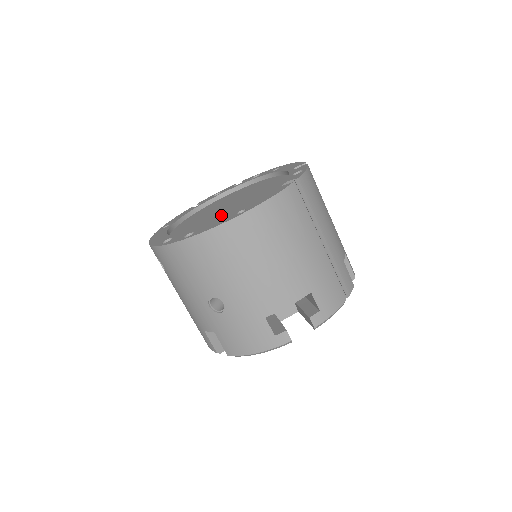
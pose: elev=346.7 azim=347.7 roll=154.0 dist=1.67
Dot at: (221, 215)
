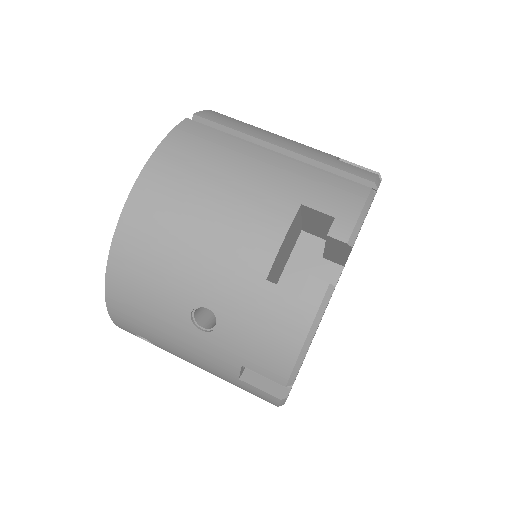
Dot at: occluded
